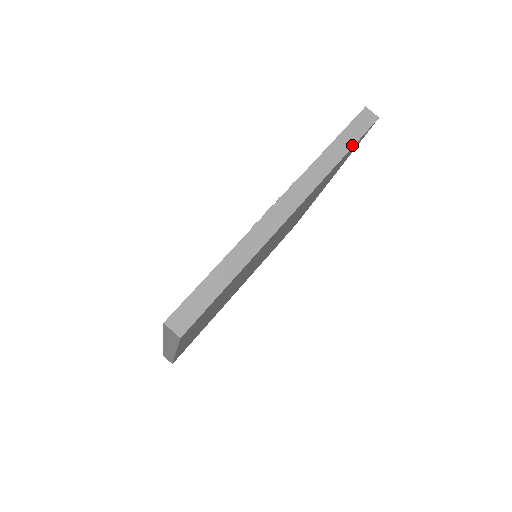
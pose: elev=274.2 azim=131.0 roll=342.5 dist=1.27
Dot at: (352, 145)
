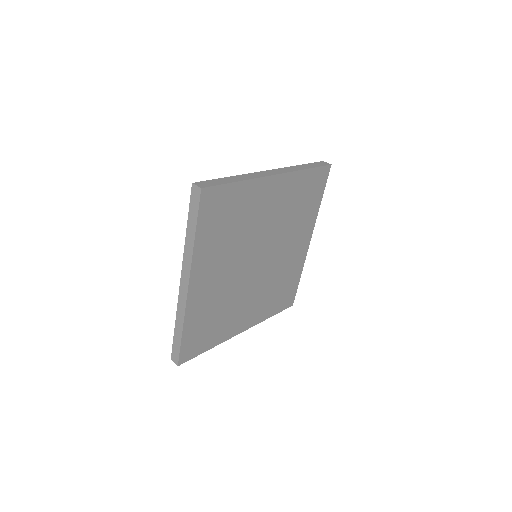
Dot at: (315, 167)
